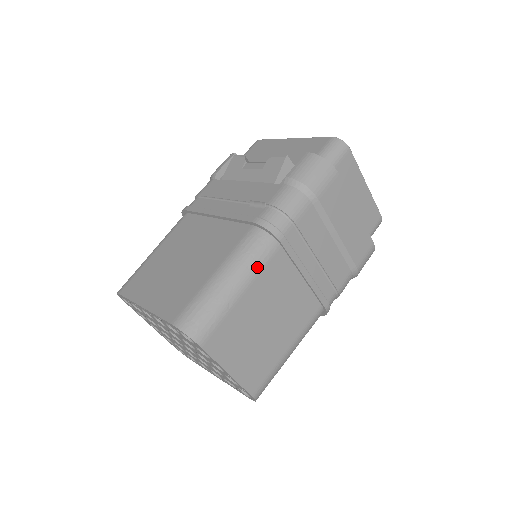
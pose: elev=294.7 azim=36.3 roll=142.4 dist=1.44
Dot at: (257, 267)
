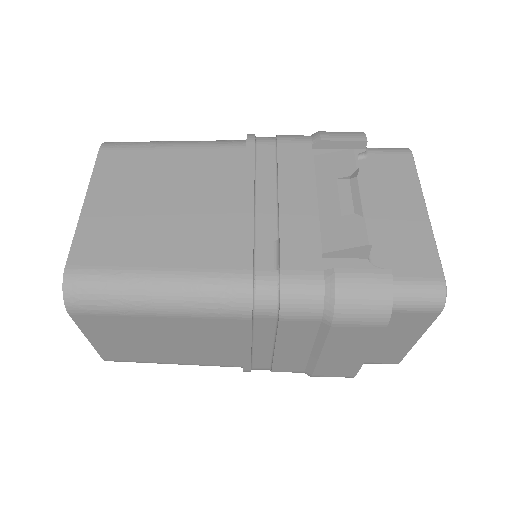
Dot at: (194, 312)
